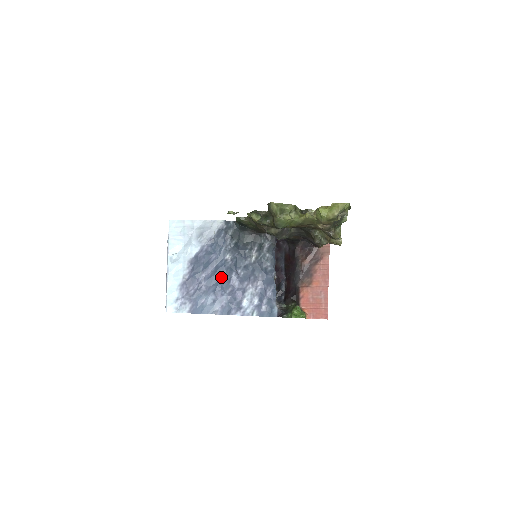
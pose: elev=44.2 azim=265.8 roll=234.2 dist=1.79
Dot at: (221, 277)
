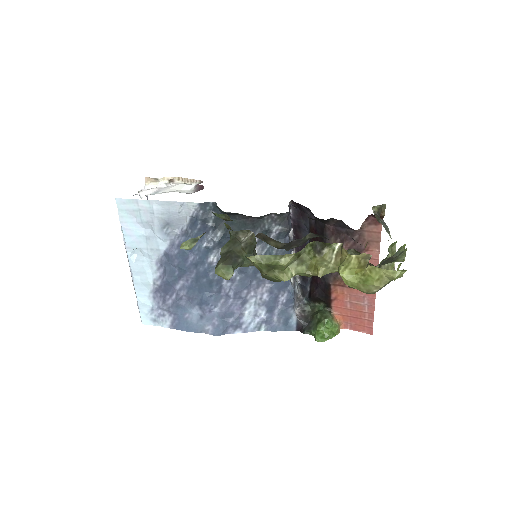
Dot at: (206, 287)
